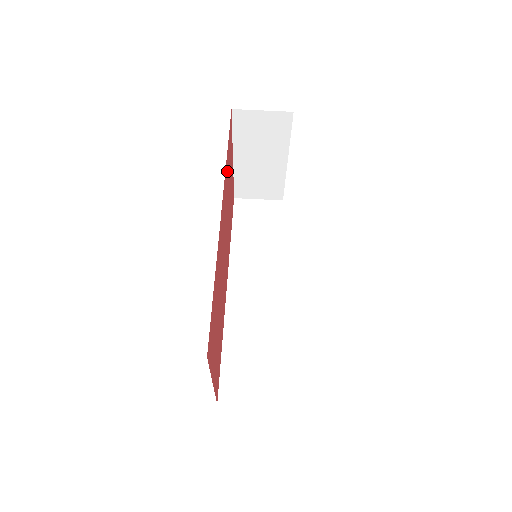
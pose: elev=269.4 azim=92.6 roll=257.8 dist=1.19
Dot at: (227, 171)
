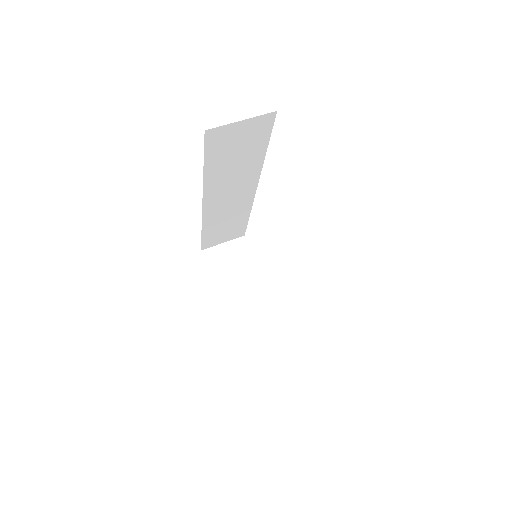
Dot at: occluded
